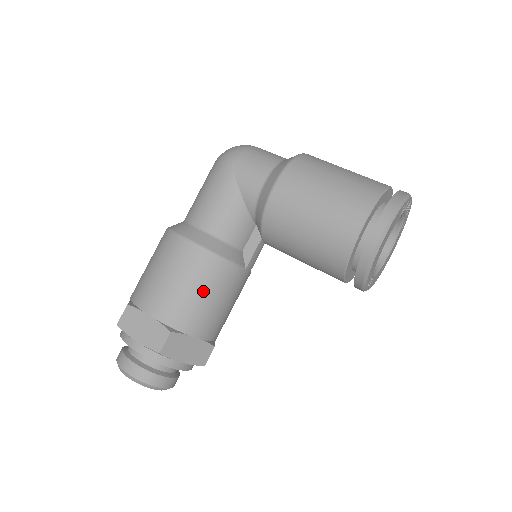
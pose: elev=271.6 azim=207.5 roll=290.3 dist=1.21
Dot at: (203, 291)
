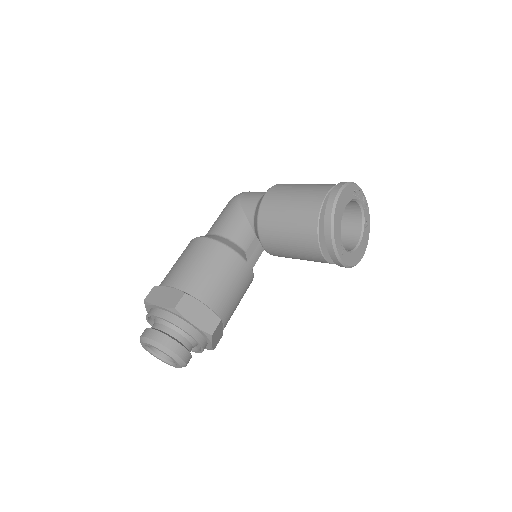
Dot at: (213, 268)
